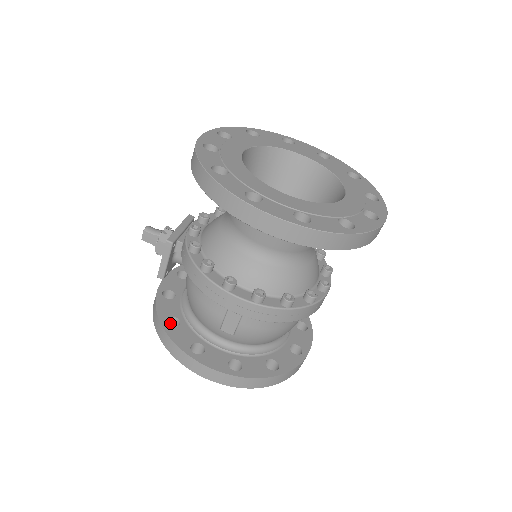
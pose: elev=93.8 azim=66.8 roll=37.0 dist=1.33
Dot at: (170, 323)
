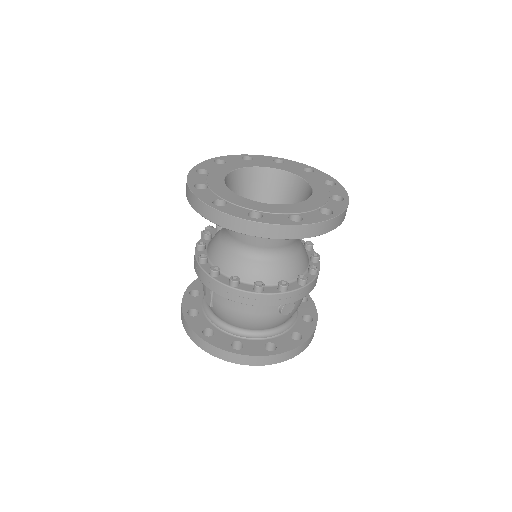
Dot at: occluded
